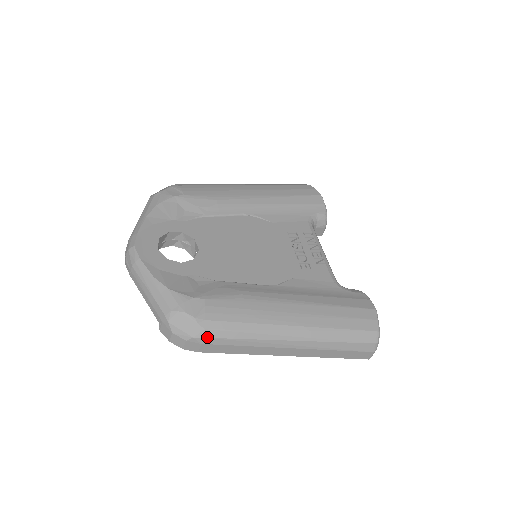
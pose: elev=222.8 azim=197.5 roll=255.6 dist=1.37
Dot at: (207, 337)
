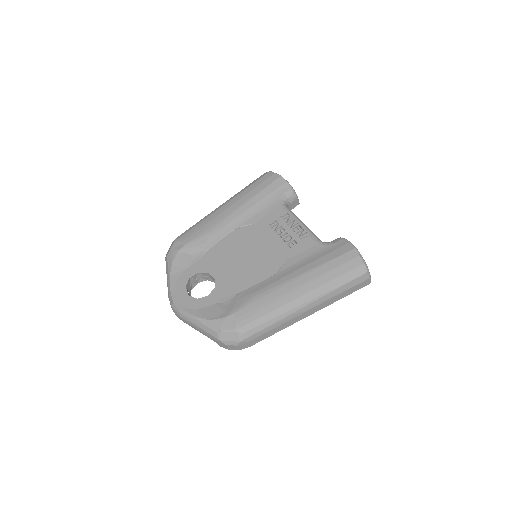
Dot at: (248, 337)
